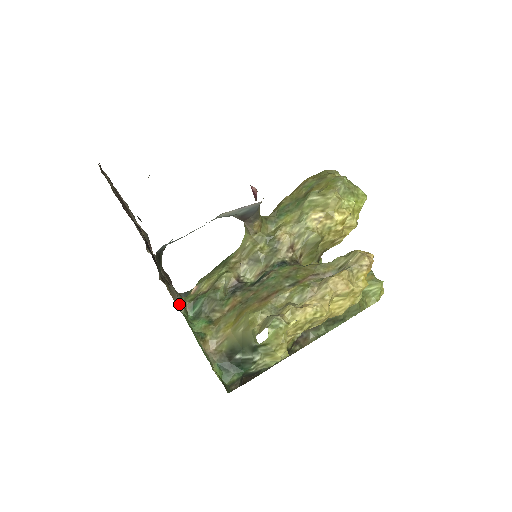
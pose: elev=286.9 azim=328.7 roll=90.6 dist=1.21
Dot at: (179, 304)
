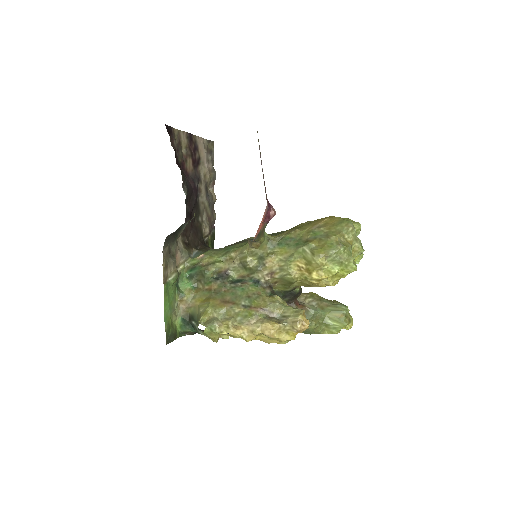
Dot at: (171, 273)
